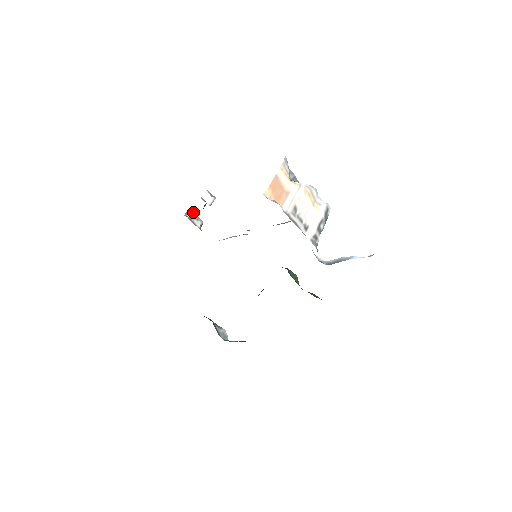
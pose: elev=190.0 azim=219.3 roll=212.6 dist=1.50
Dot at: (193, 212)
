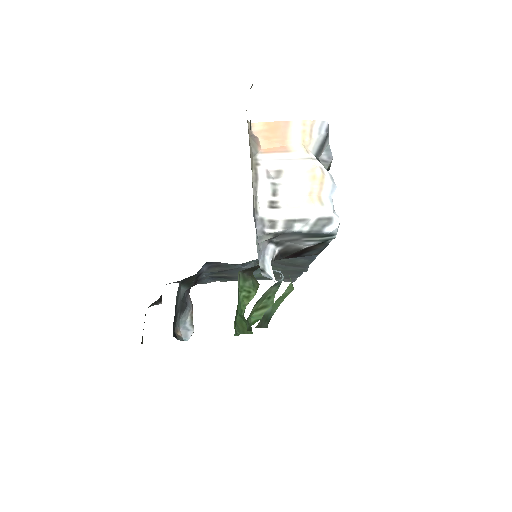
Dot at: occluded
